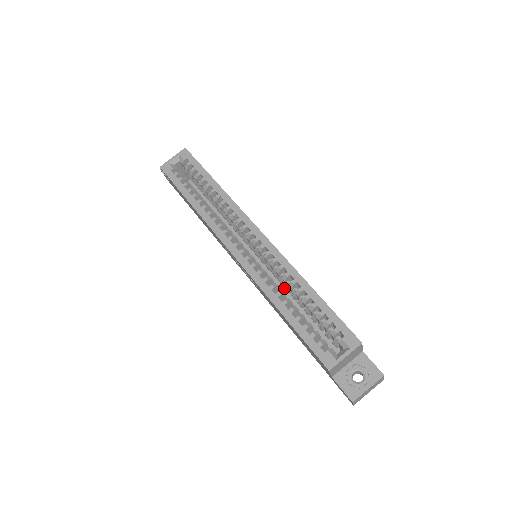
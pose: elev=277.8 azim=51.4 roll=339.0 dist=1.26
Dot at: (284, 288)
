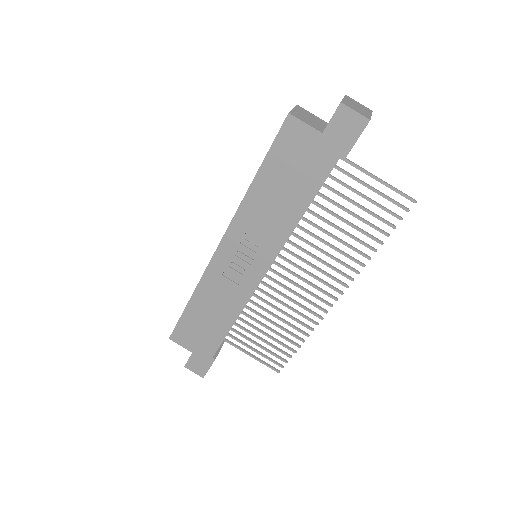
Dot at: occluded
